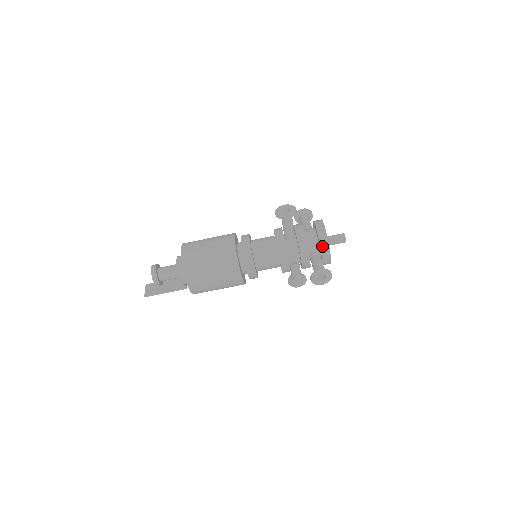
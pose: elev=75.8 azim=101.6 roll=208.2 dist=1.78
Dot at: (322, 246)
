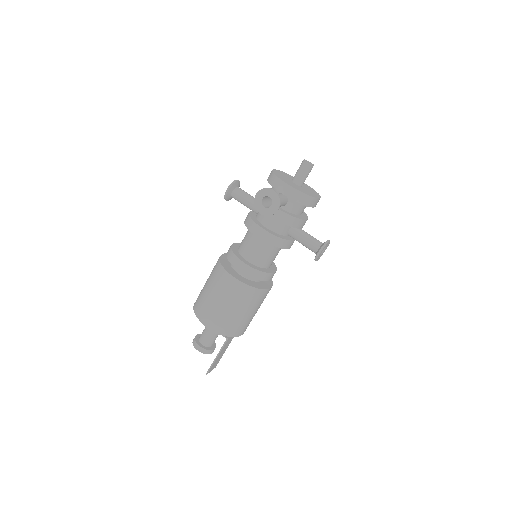
Dot at: (272, 183)
